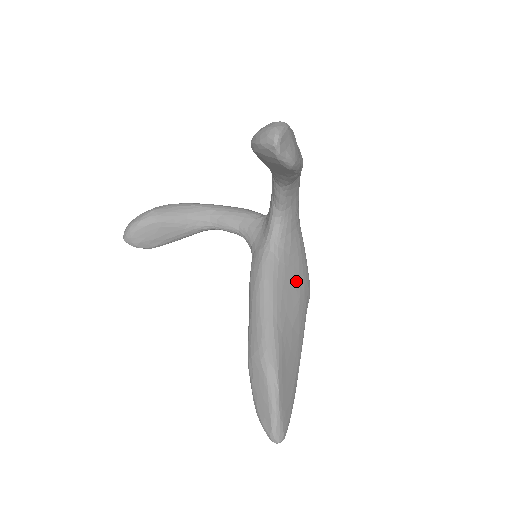
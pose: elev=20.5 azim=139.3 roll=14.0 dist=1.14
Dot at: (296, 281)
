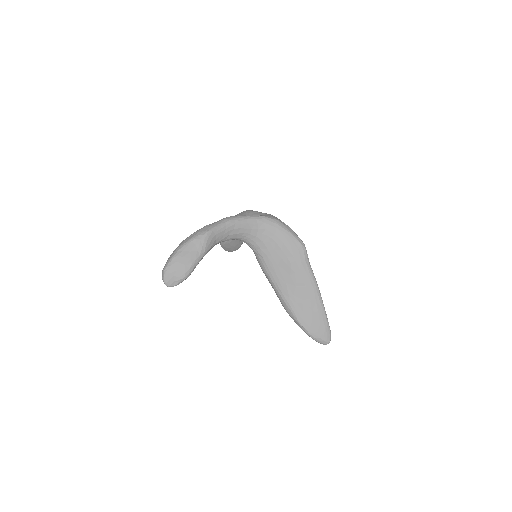
Dot at: (282, 257)
